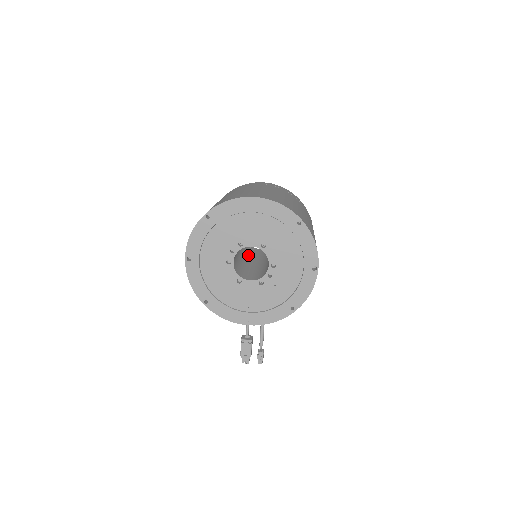
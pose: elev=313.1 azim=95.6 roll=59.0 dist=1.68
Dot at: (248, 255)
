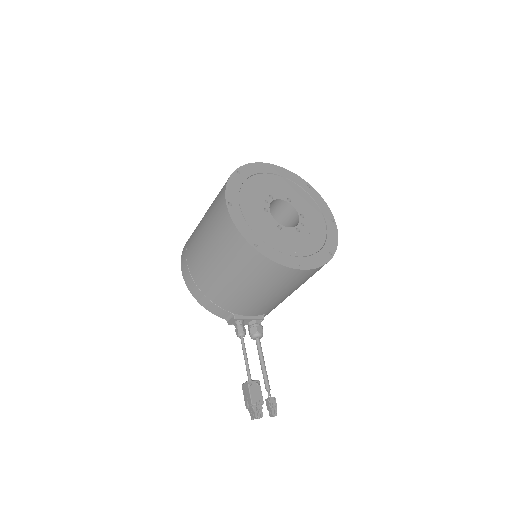
Dot at: occluded
